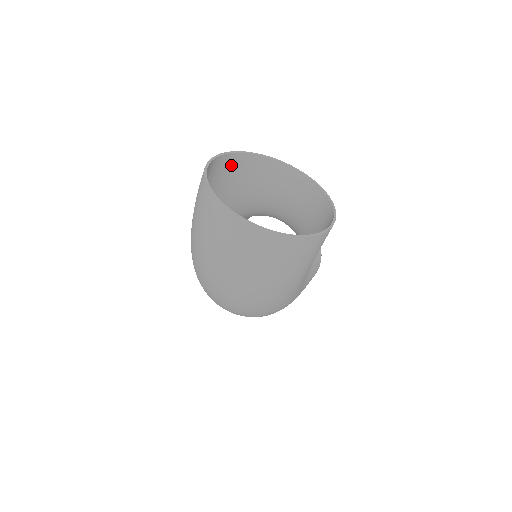
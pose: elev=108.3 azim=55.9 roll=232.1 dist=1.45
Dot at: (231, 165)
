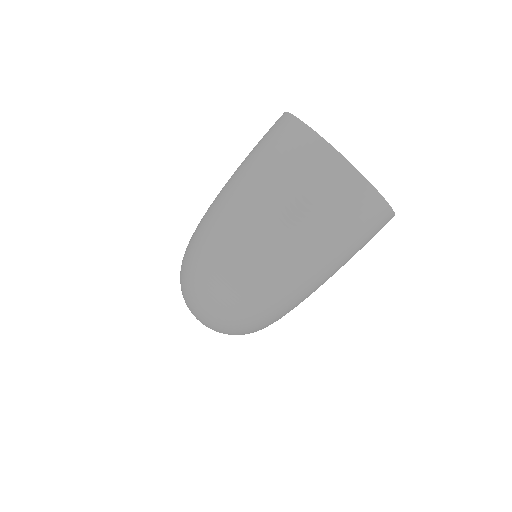
Dot at: occluded
